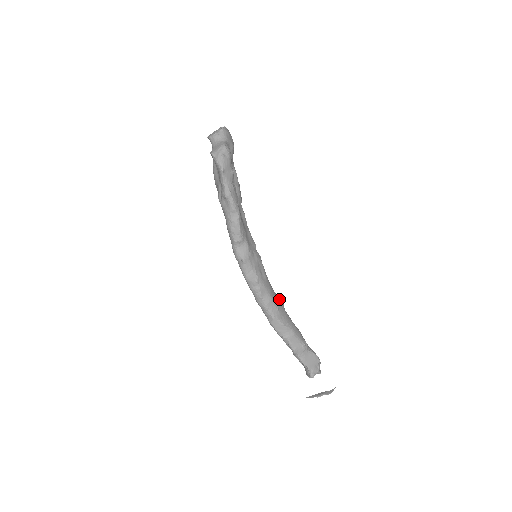
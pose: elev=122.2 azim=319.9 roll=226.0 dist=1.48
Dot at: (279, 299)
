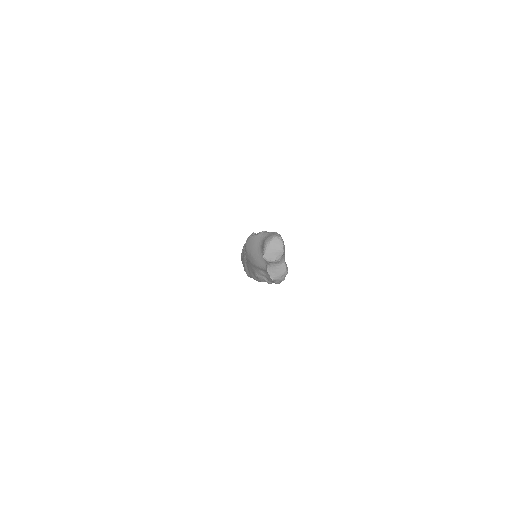
Dot at: occluded
